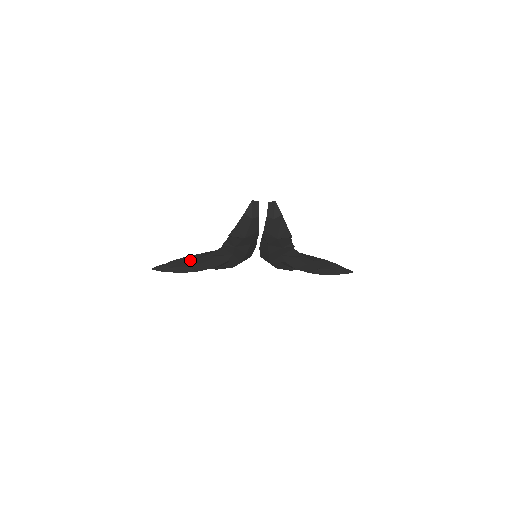
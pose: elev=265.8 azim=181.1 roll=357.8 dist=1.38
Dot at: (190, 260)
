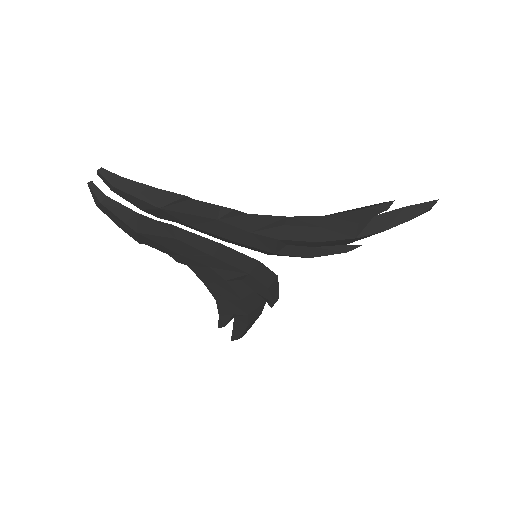
Dot at: occluded
